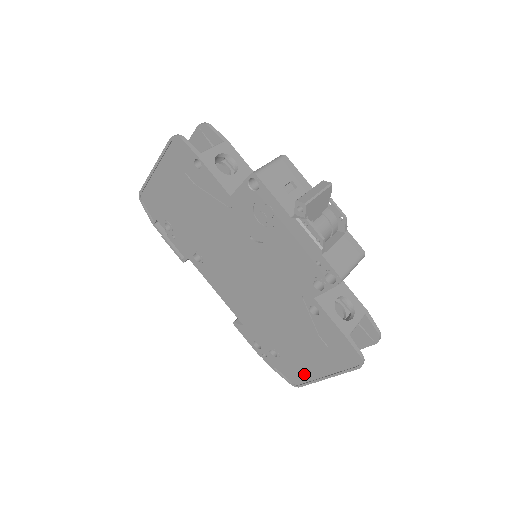
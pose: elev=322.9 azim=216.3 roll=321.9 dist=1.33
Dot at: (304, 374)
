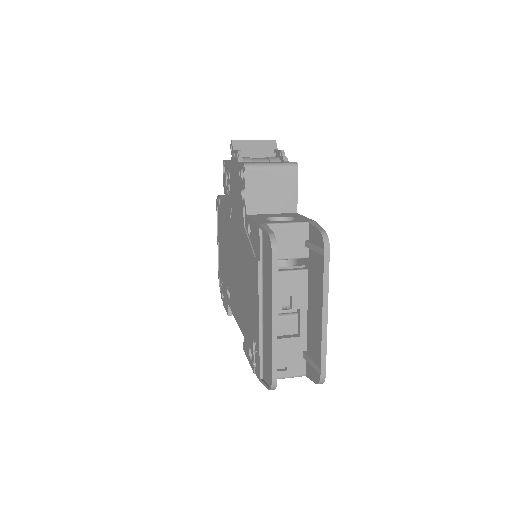
Dot at: (269, 348)
